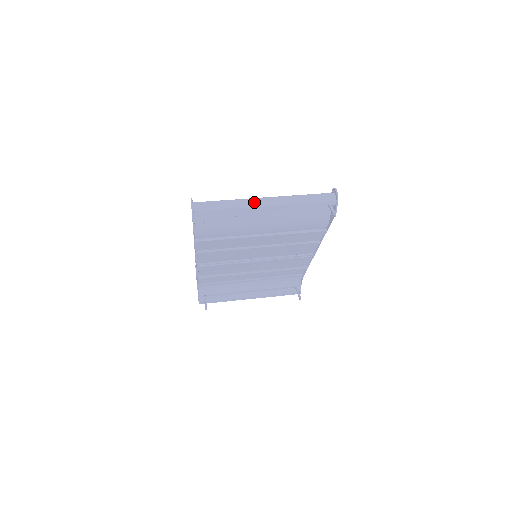
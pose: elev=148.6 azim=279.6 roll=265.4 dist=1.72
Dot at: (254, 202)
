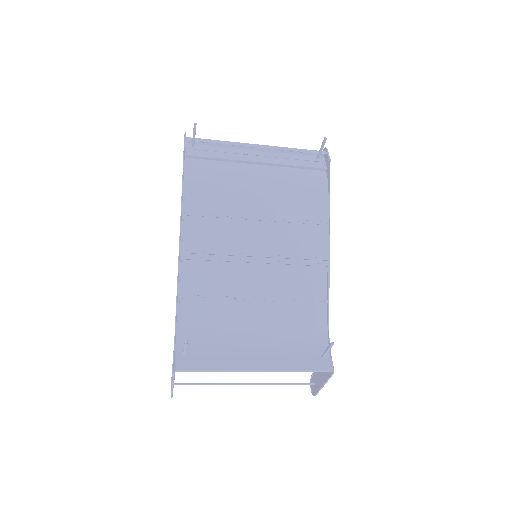
Dot at: occluded
